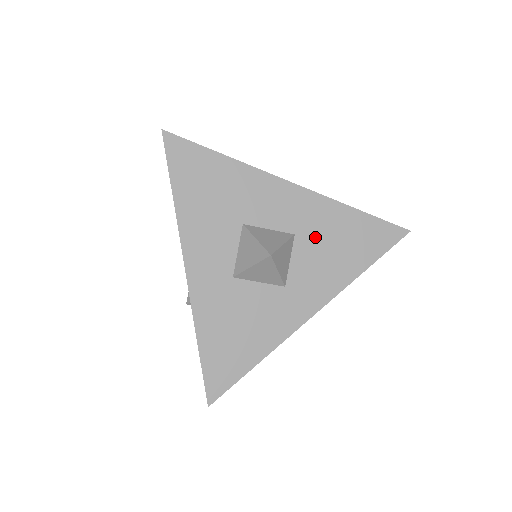
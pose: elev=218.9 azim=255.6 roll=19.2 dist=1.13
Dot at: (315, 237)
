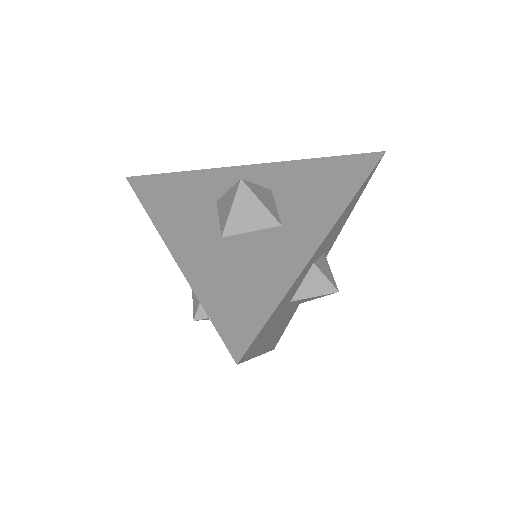
Dot at: (293, 185)
